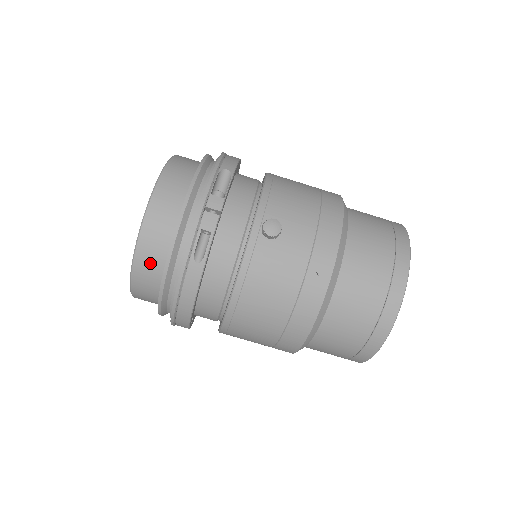
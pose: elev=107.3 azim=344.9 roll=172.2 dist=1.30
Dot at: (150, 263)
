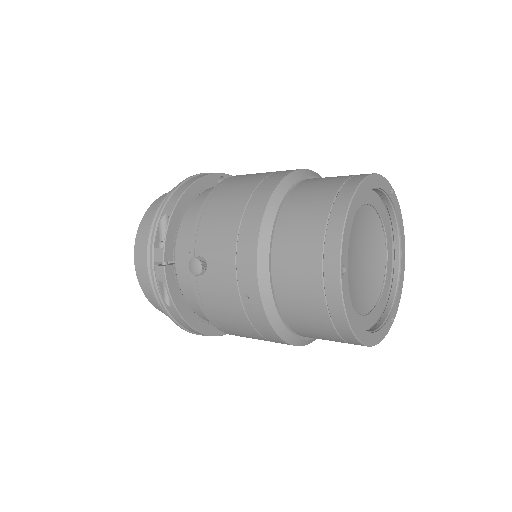
Dot at: occluded
